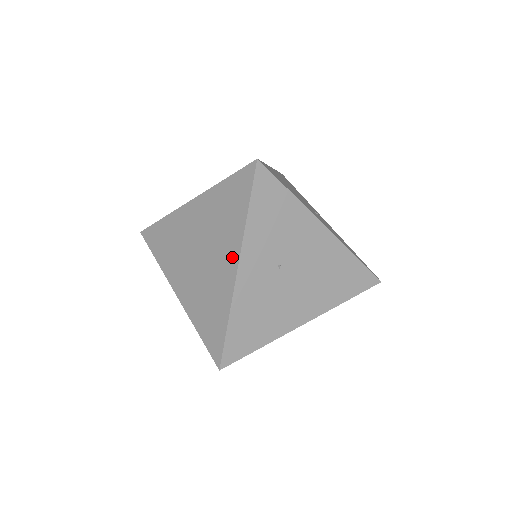
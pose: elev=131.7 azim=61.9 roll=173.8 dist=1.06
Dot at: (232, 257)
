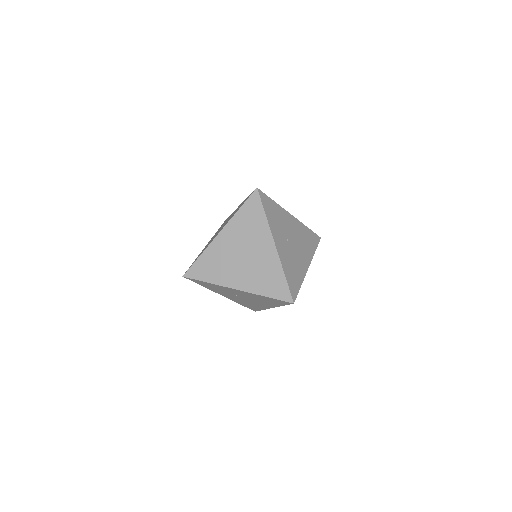
Dot at: (268, 242)
